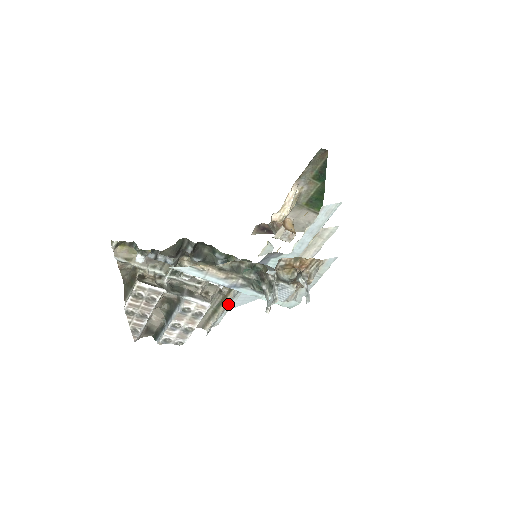
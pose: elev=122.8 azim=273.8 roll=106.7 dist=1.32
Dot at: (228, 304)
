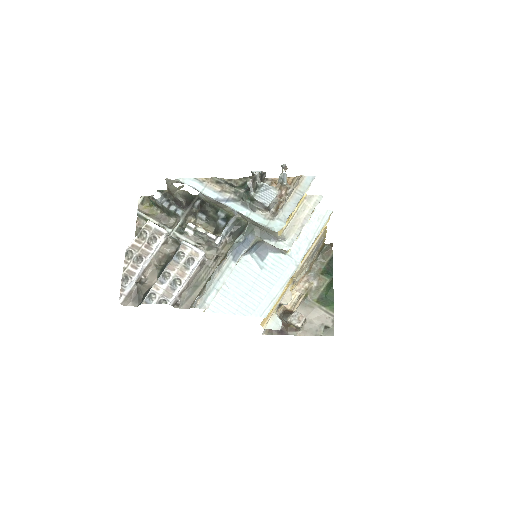
Dot at: (221, 263)
